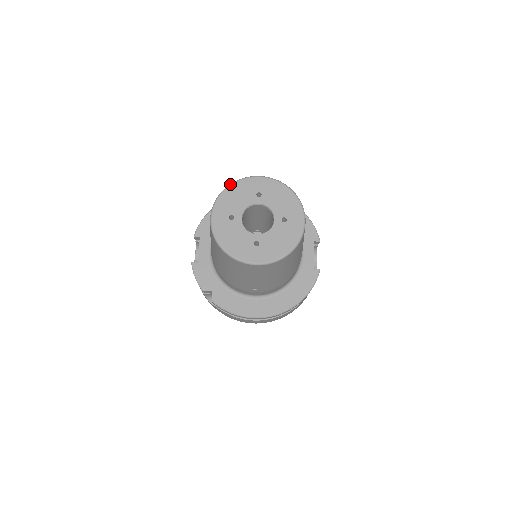
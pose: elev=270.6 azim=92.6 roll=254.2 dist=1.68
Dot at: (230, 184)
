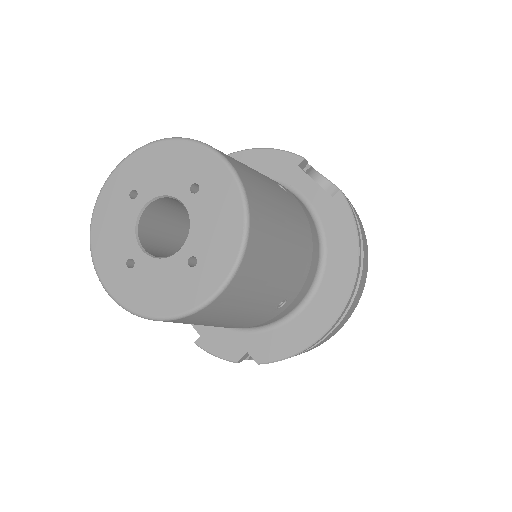
Dot at: occluded
